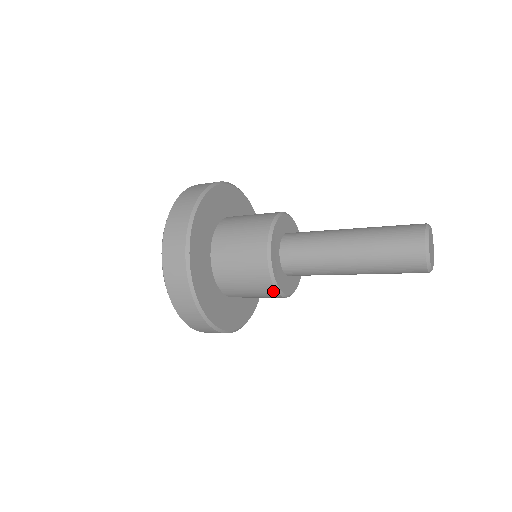
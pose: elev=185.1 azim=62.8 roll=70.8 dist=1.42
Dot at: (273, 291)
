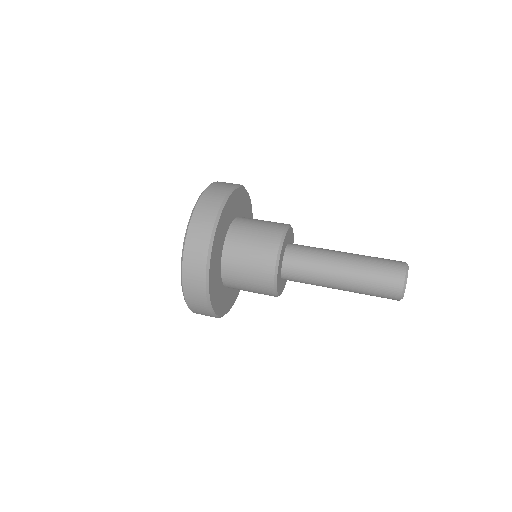
Dot at: occluded
